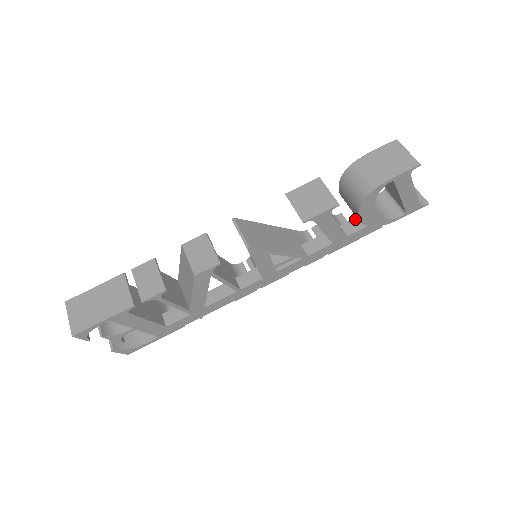
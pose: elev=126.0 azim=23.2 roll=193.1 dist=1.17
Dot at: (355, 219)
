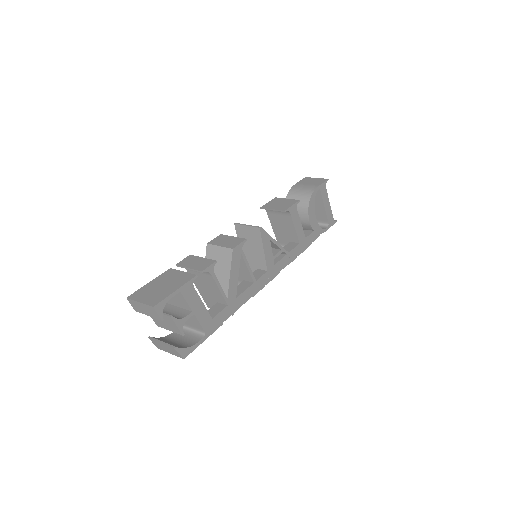
Dot at: occluded
